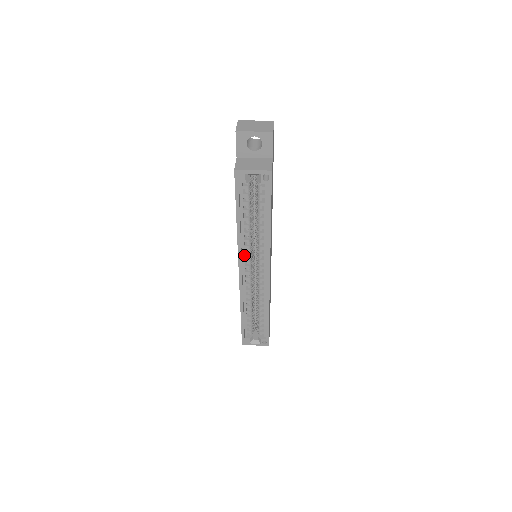
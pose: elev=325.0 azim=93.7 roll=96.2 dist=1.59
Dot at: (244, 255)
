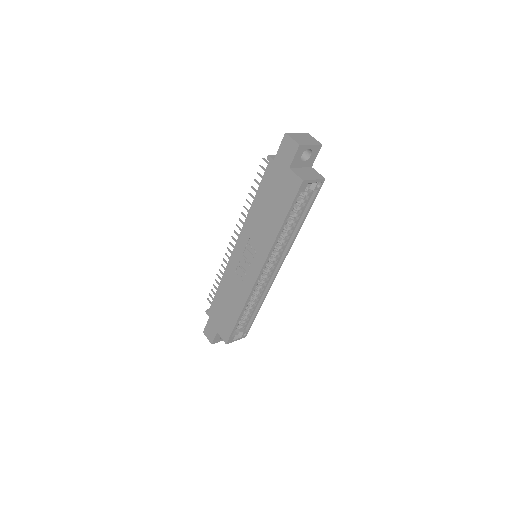
Dot at: occluded
